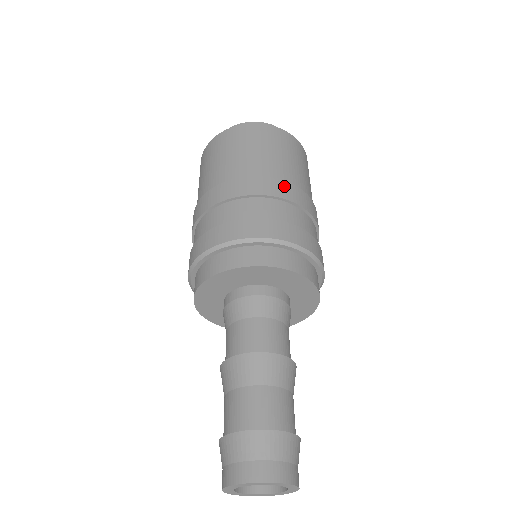
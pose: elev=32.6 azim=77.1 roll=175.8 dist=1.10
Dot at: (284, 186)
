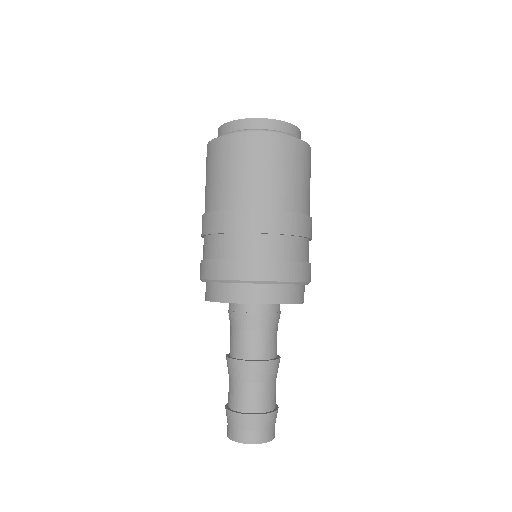
Dot at: (266, 217)
